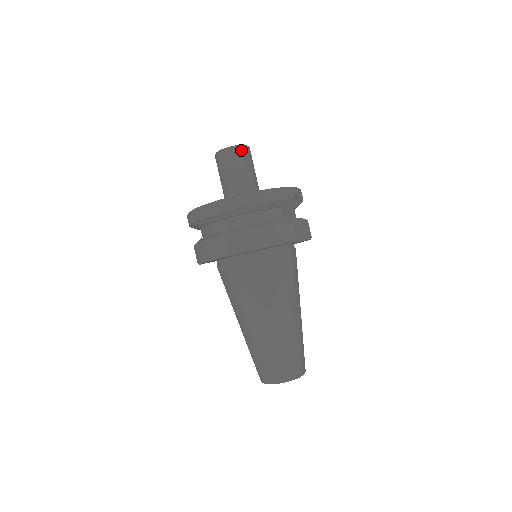
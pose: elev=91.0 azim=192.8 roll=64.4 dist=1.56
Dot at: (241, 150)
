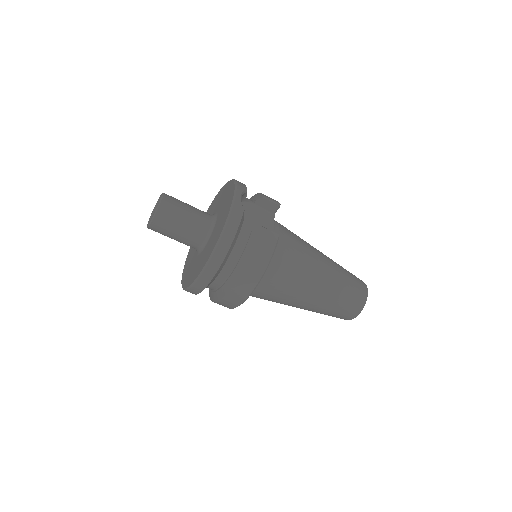
Dot at: (163, 209)
